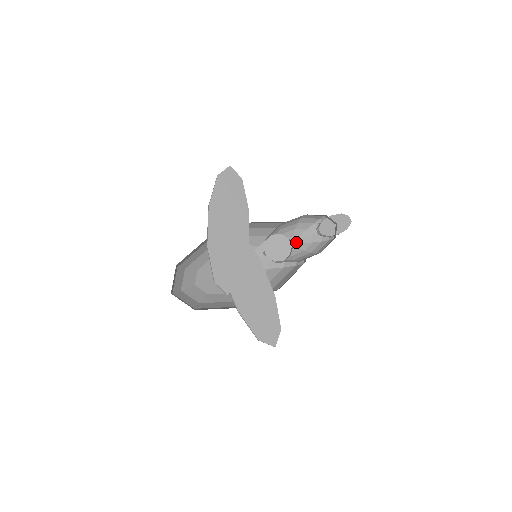
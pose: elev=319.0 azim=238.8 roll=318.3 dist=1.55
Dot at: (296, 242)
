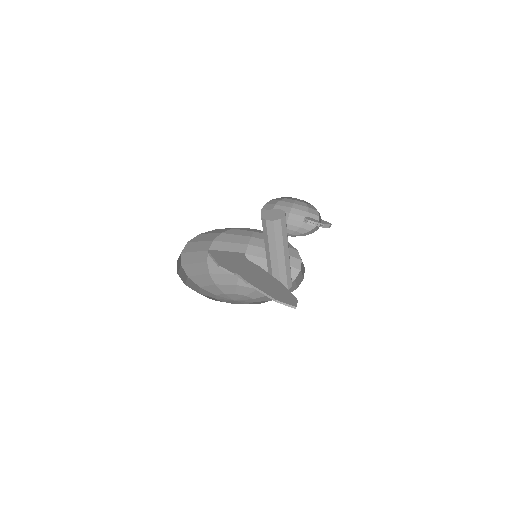
Dot at: (289, 235)
